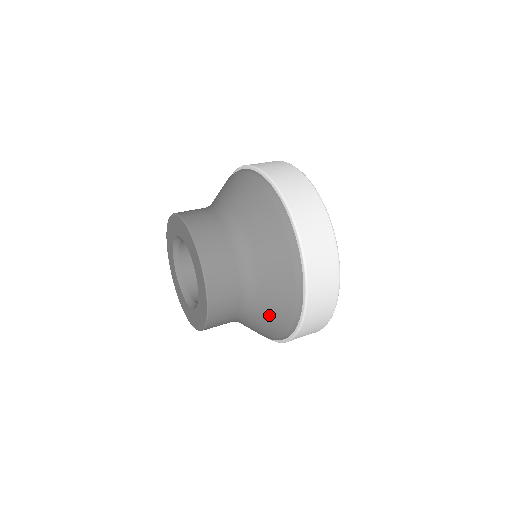
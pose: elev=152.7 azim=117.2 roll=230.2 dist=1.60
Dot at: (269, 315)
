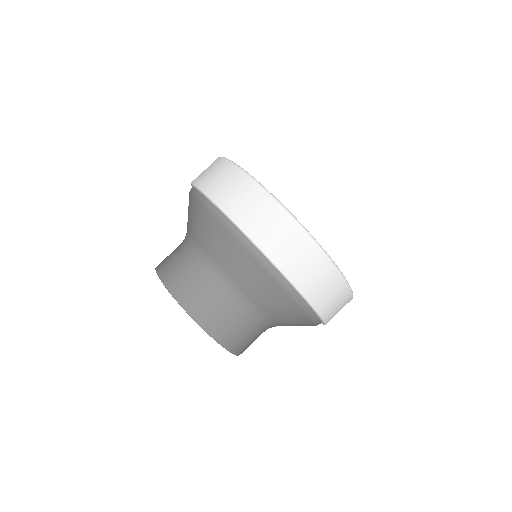
Dot at: occluded
